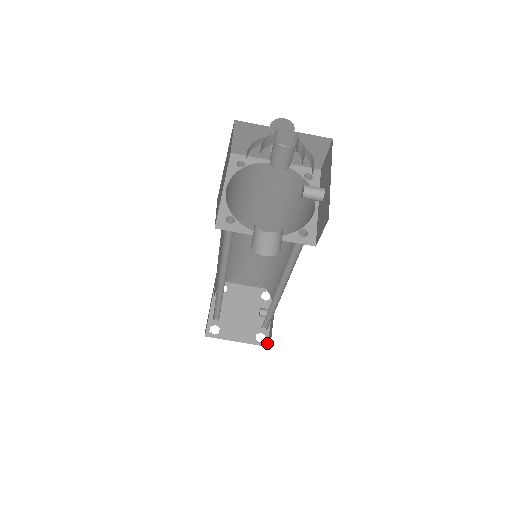
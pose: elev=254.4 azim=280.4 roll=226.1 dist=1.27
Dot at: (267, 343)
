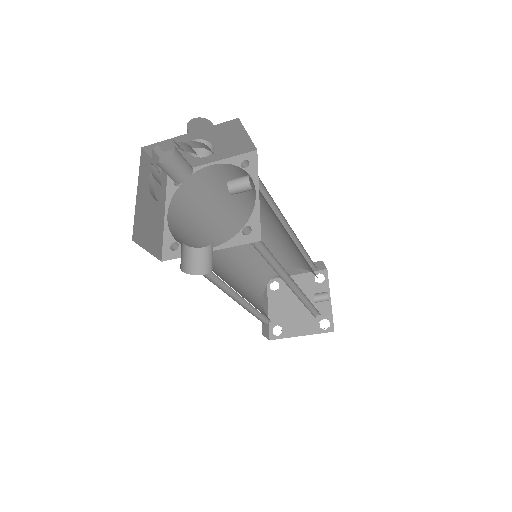
Dot at: (333, 328)
